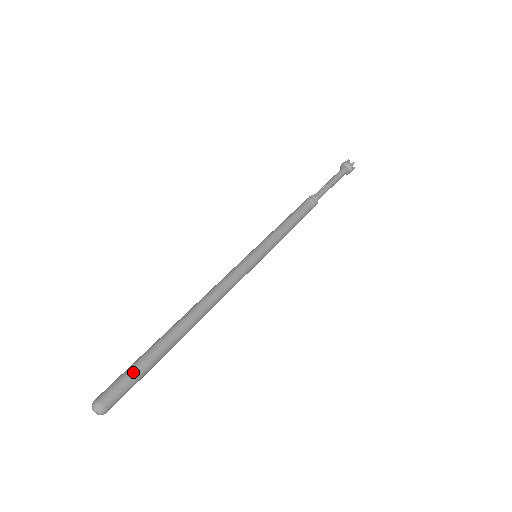
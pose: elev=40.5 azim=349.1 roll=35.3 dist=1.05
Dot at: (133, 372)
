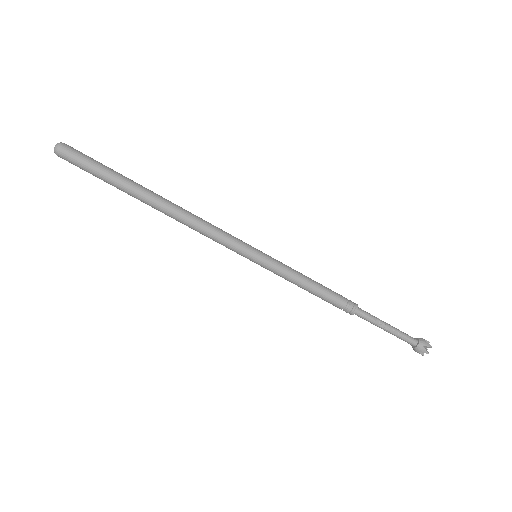
Dot at: (98, 162)
